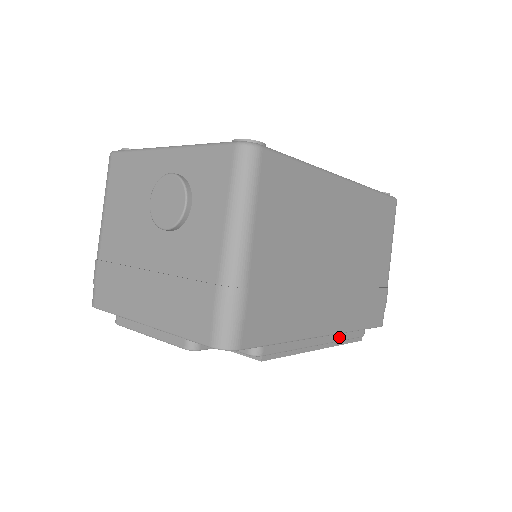
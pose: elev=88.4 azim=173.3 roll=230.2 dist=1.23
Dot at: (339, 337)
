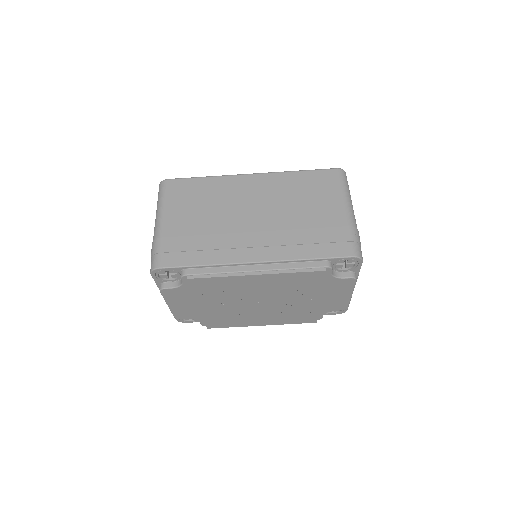
Dot at: (282, 266)
